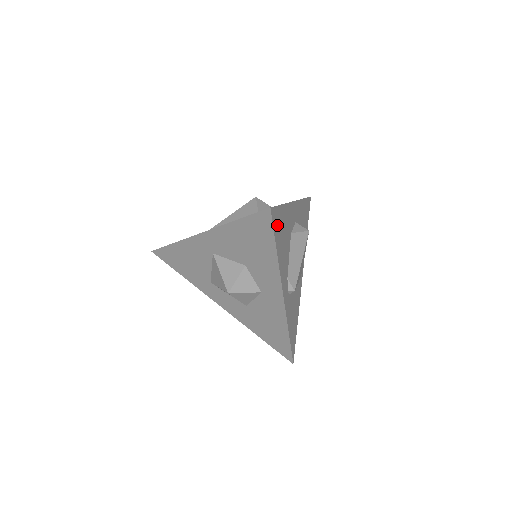
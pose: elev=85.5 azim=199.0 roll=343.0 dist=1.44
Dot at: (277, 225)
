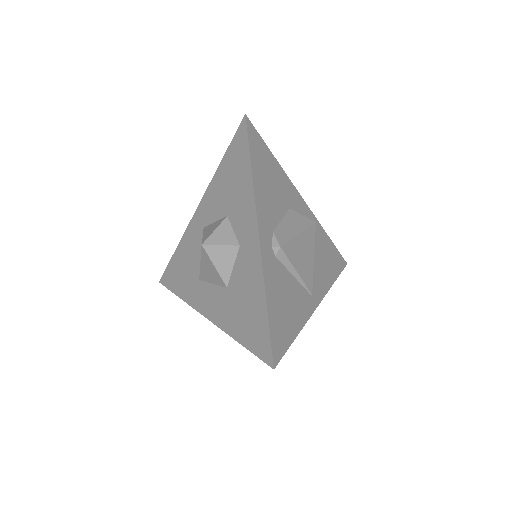
Dot at: (257, 149)
